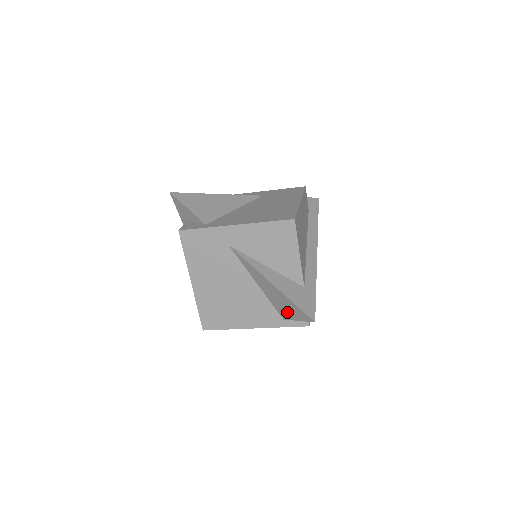
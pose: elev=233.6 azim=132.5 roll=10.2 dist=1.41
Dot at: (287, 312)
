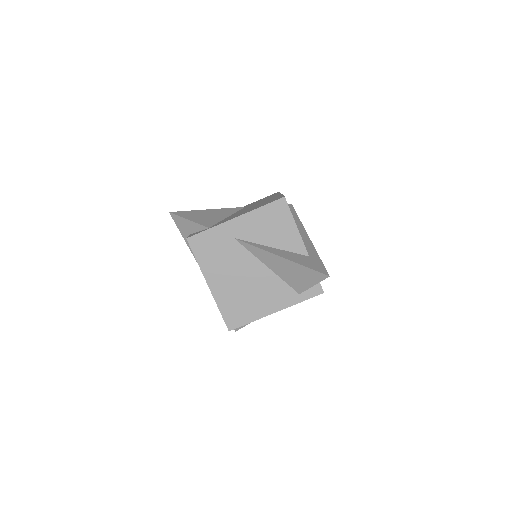
Dot at: (301, 282)
